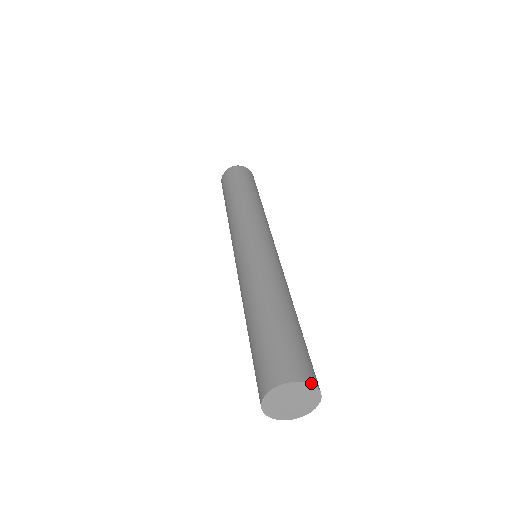
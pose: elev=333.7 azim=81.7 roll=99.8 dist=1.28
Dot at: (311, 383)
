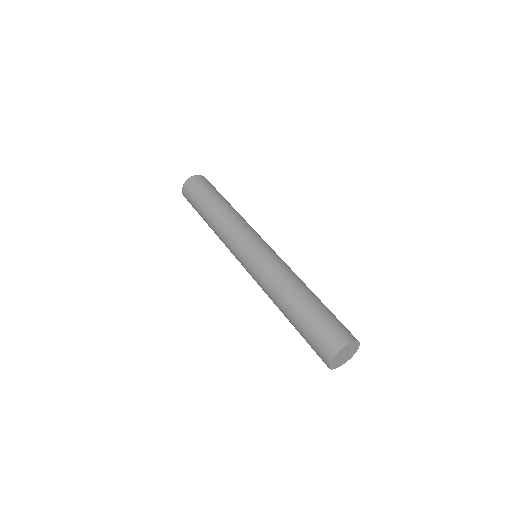
Dot at: occluded
